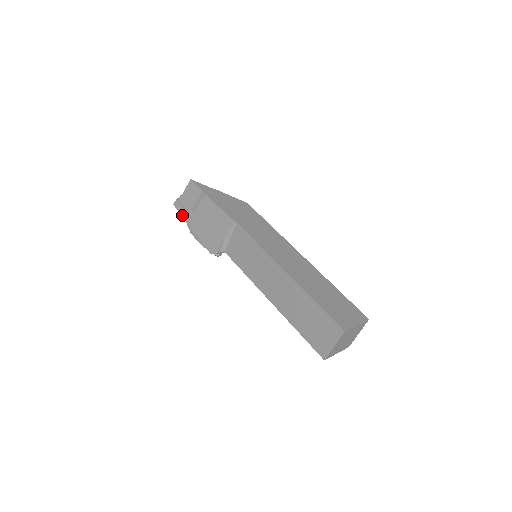
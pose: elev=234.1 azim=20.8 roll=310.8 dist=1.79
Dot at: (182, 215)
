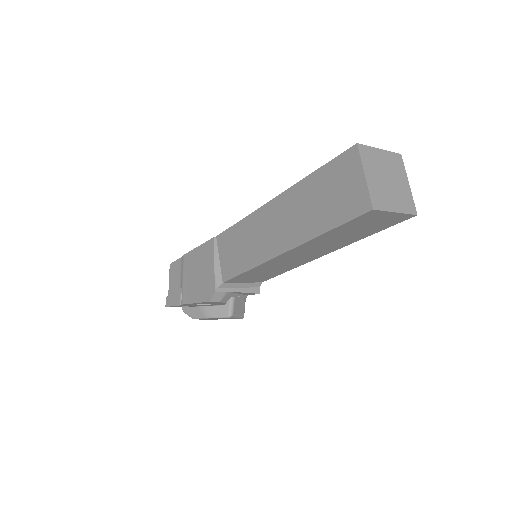
Dot at: (175, 304)
